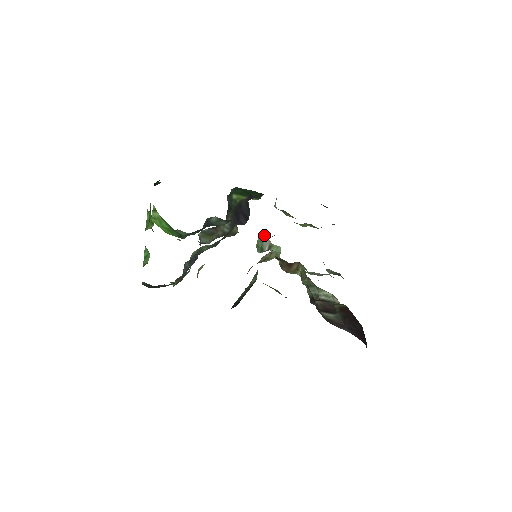
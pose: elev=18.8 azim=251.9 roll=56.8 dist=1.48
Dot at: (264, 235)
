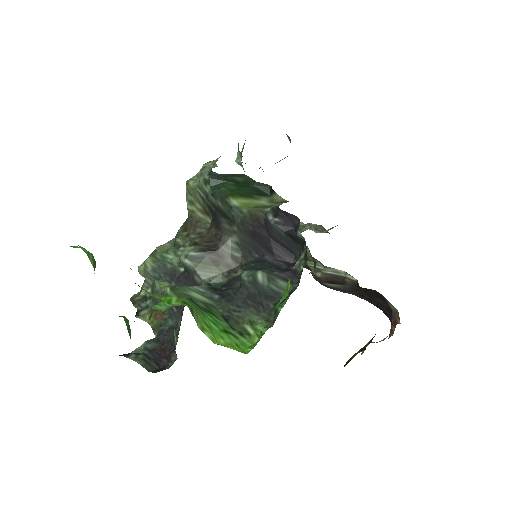
Dot at: occluded
